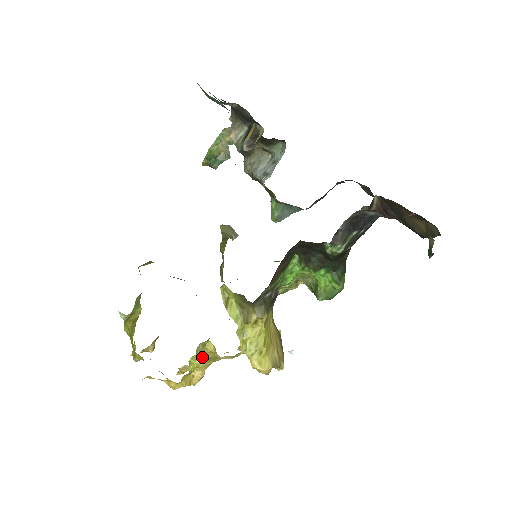
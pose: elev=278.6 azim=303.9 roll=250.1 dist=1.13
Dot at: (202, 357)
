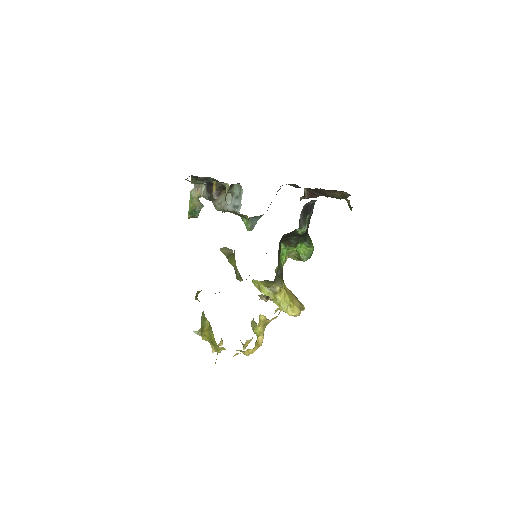
Dot at: (260, 326)
